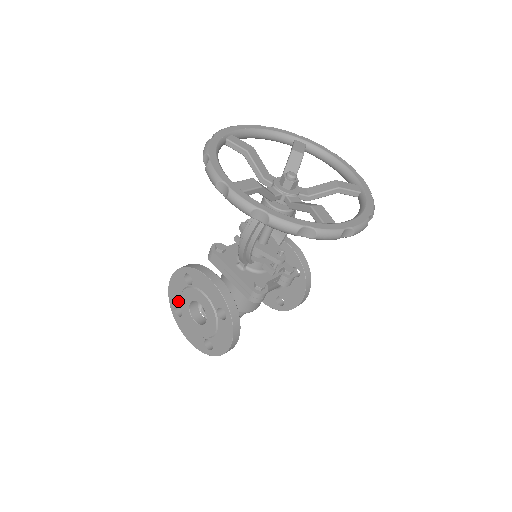
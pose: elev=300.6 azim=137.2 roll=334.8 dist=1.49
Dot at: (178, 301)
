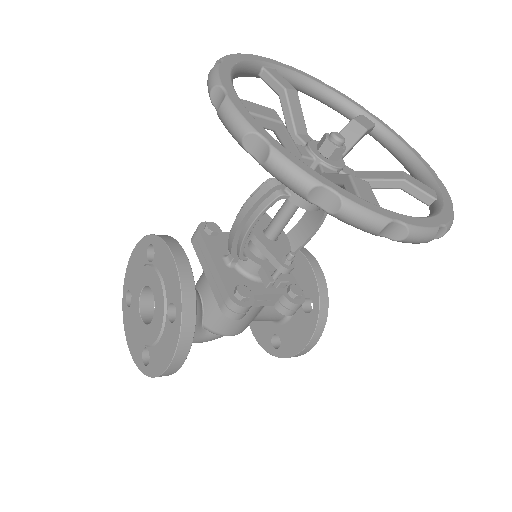
Dot at: (132, 283)
